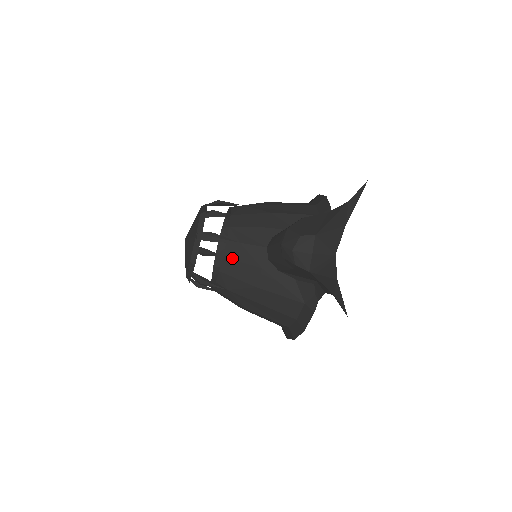
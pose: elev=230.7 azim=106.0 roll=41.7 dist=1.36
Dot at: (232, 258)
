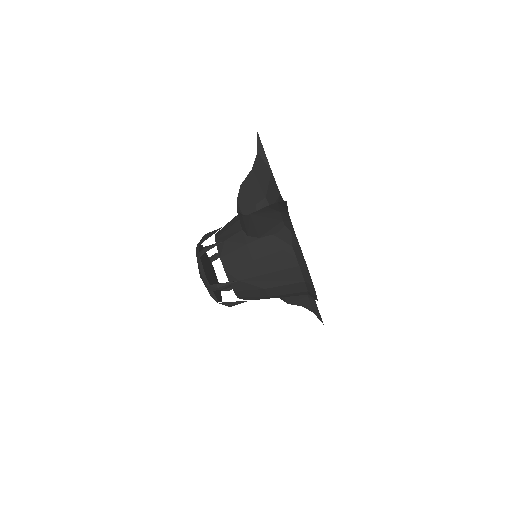
Dot at: (226, 254)
